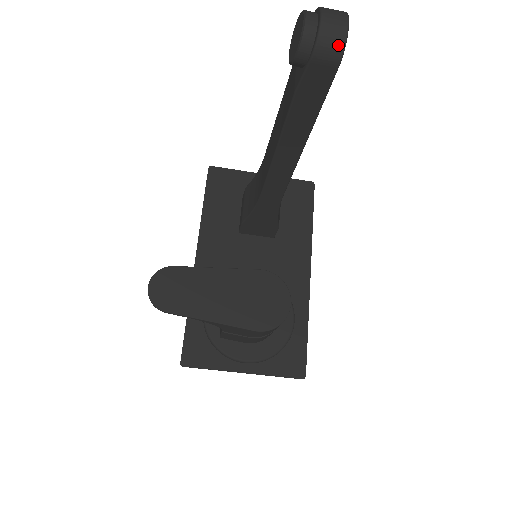
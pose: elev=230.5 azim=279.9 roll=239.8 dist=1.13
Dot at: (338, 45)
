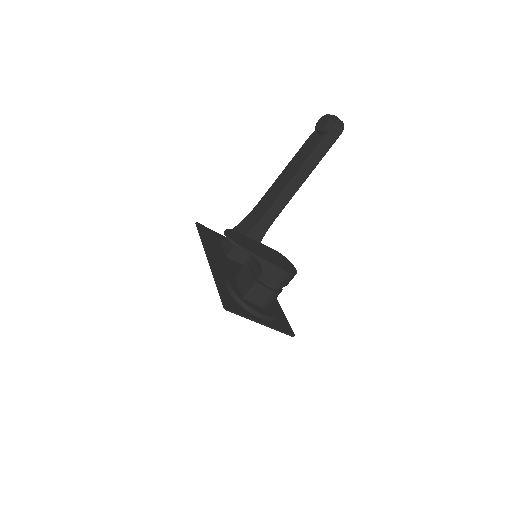
Dot at: (342, 126)
